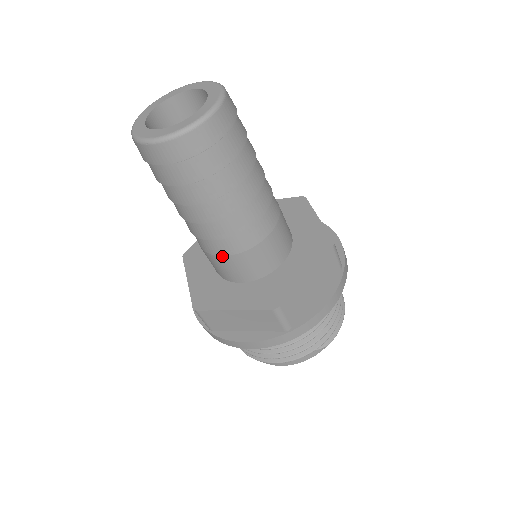
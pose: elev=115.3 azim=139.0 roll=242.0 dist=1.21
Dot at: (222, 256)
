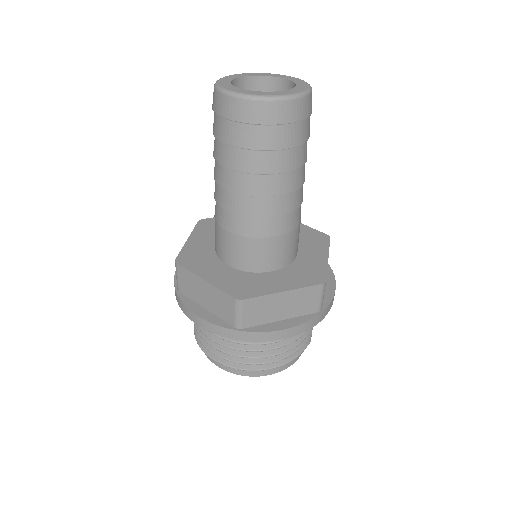
Dot at: (269, 238)
